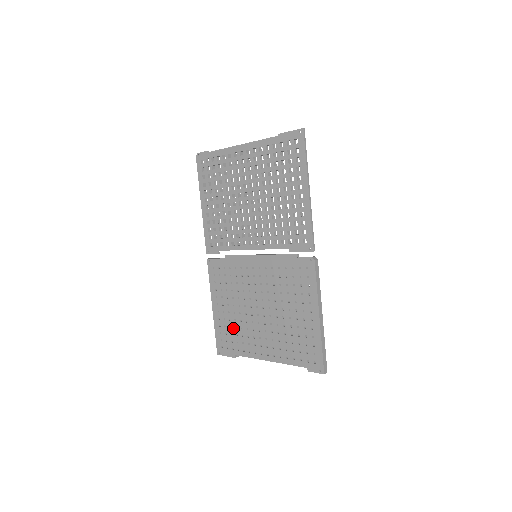
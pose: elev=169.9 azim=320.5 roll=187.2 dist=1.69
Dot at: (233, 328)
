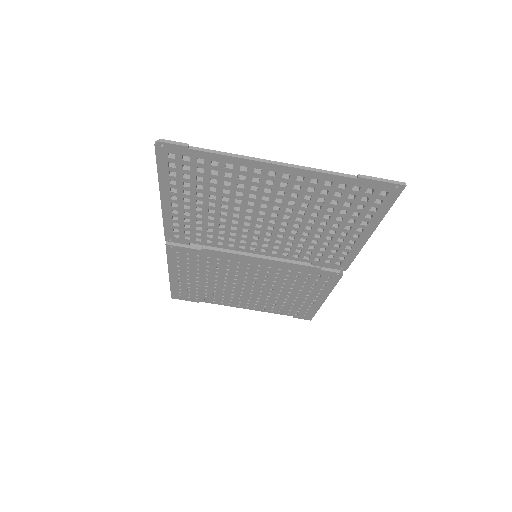
Dot at: (202, 290)
